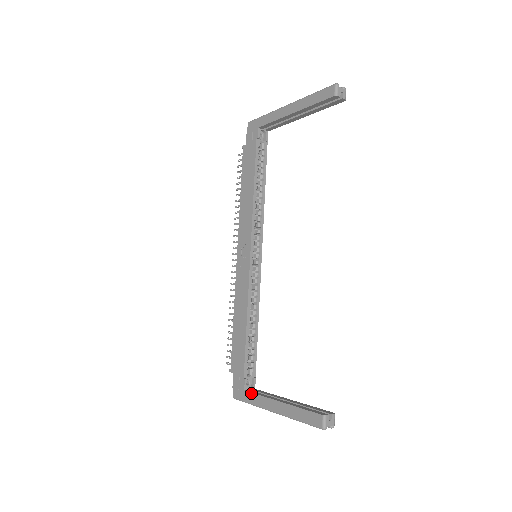
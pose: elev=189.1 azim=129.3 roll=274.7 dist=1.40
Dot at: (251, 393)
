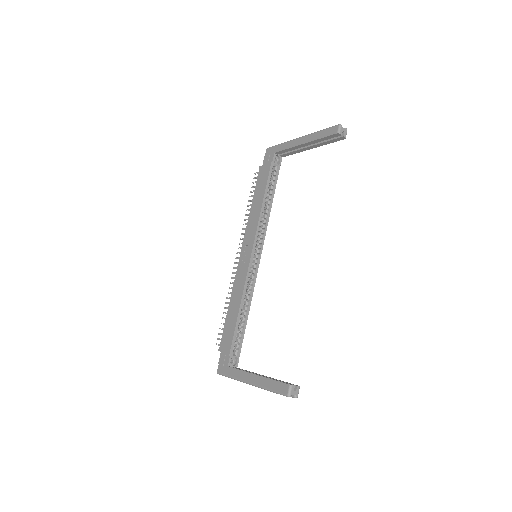
Dot at: (233, 368)
